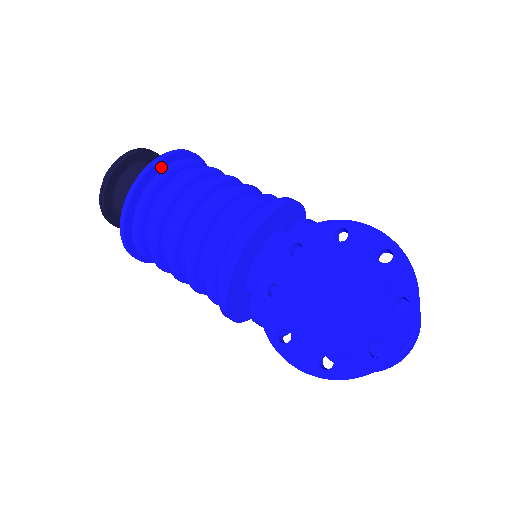
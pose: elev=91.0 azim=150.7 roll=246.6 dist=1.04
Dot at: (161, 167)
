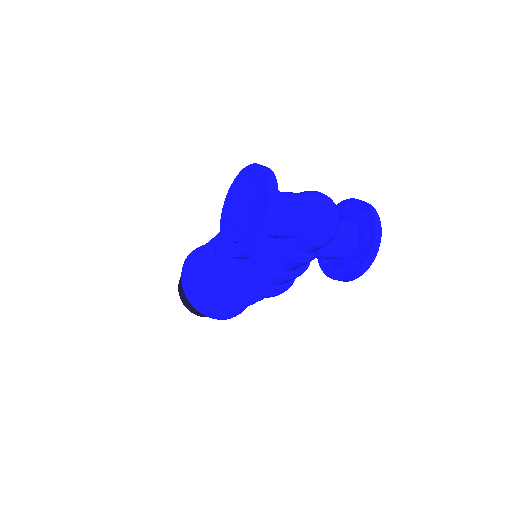
Dot at: occluded
